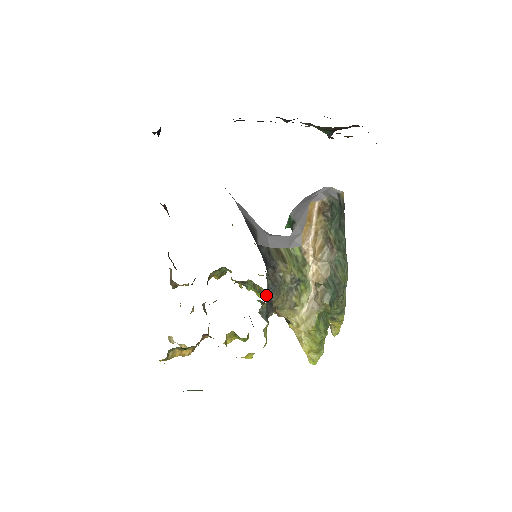
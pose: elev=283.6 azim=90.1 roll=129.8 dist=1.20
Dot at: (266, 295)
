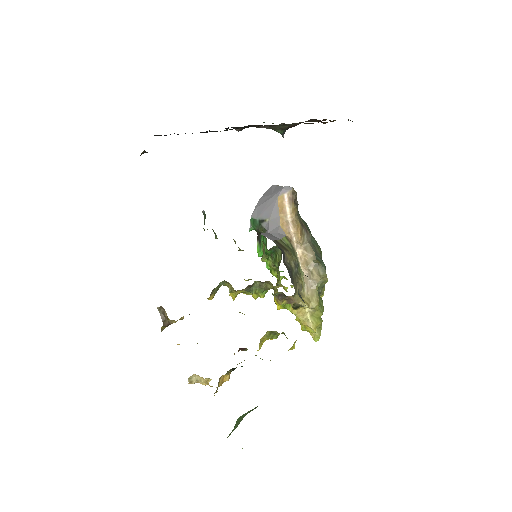
Dot at: occluded
